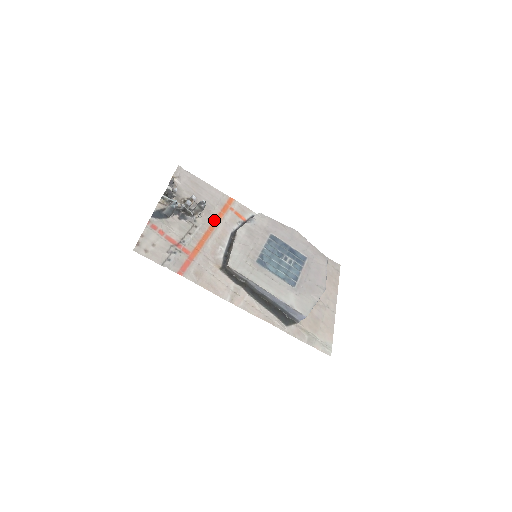
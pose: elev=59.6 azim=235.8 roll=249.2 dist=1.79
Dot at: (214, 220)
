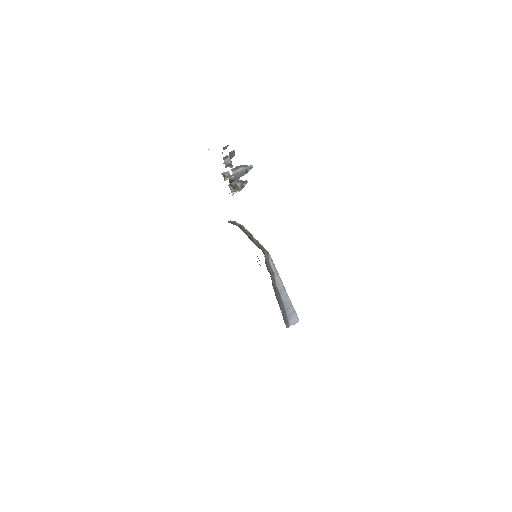
Dot at: occluded
